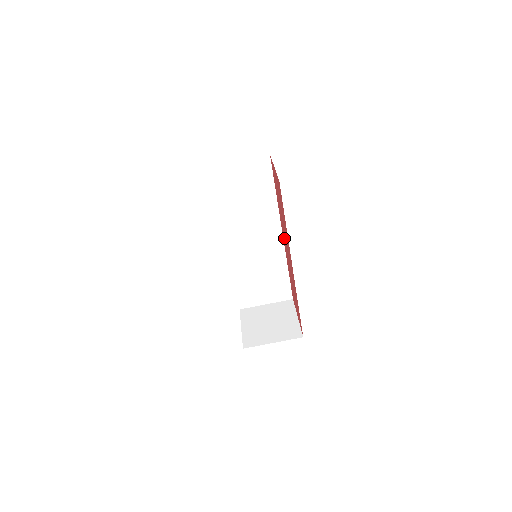
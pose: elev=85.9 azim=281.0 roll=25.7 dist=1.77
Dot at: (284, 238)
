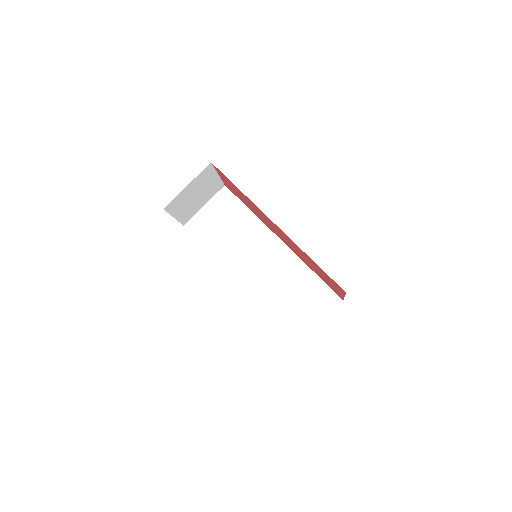
Dot at: (276, 233)
